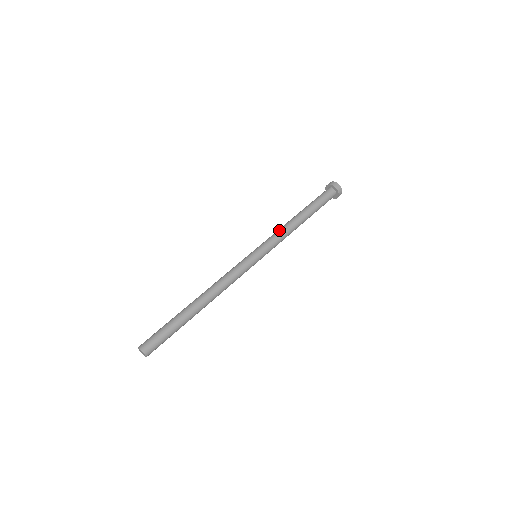
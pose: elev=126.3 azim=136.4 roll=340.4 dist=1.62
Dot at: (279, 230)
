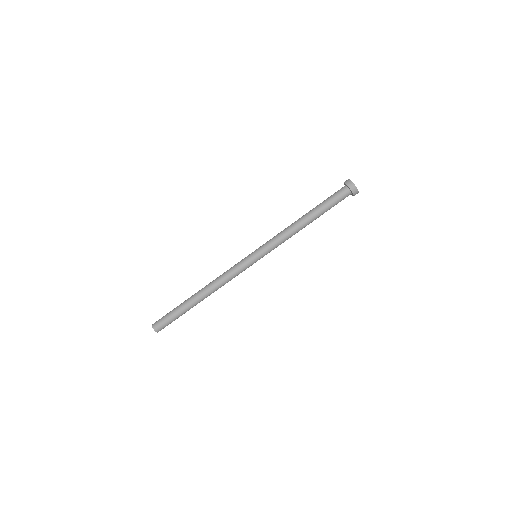
Dot at: (282, 234)
